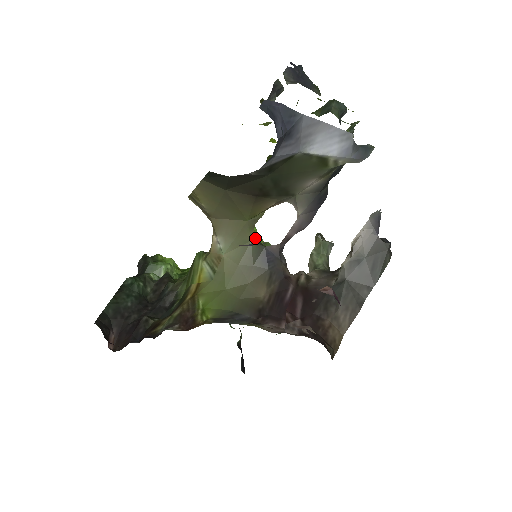
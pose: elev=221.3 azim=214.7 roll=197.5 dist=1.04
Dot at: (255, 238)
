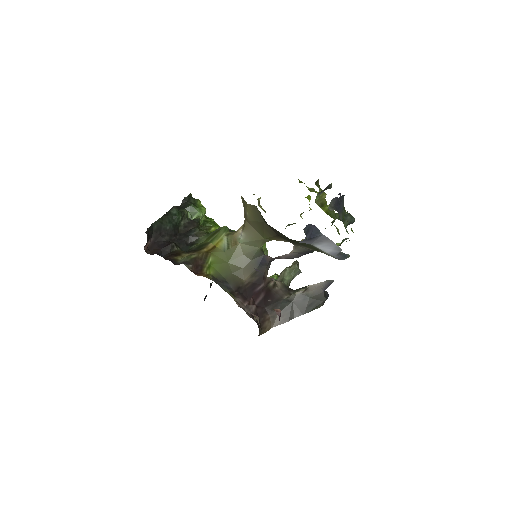
Dot at: (262, 246)
